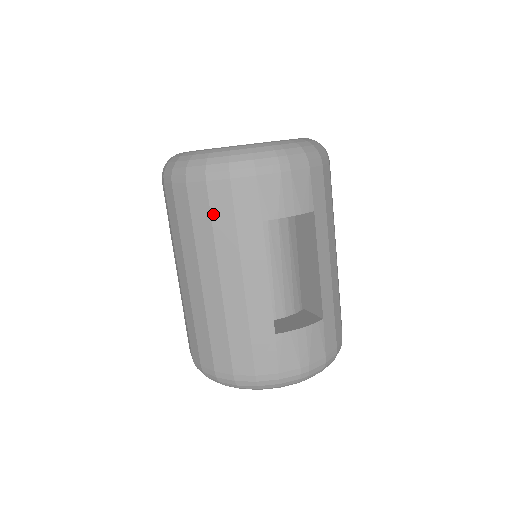
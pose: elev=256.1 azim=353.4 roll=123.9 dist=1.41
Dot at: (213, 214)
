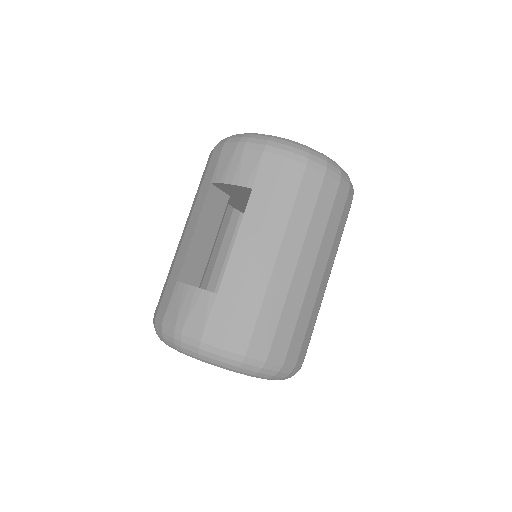
Dot at: (201, 179)
